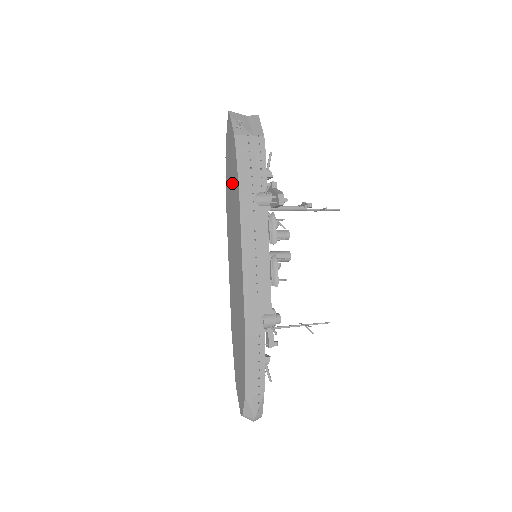
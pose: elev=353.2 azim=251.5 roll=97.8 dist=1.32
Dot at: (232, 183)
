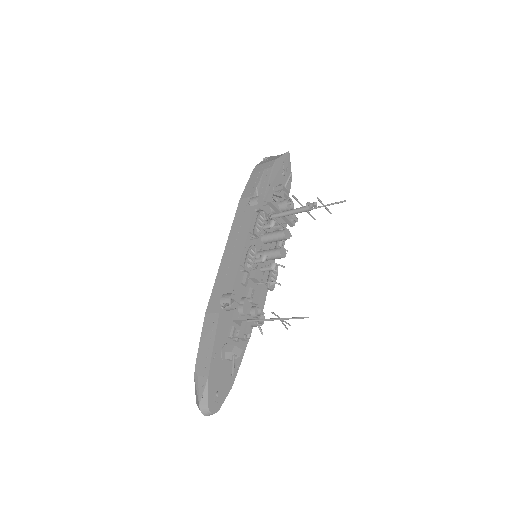
Dot at: occluded
